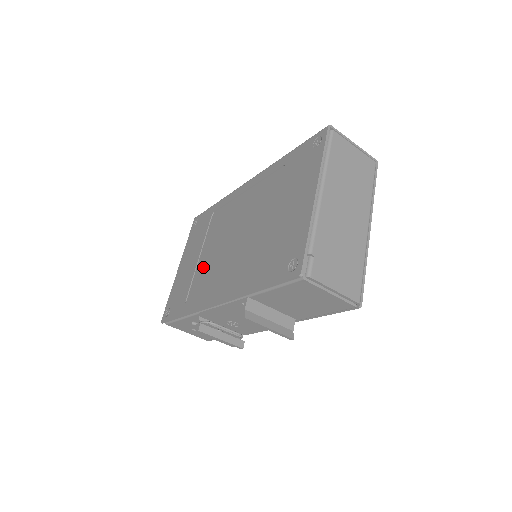
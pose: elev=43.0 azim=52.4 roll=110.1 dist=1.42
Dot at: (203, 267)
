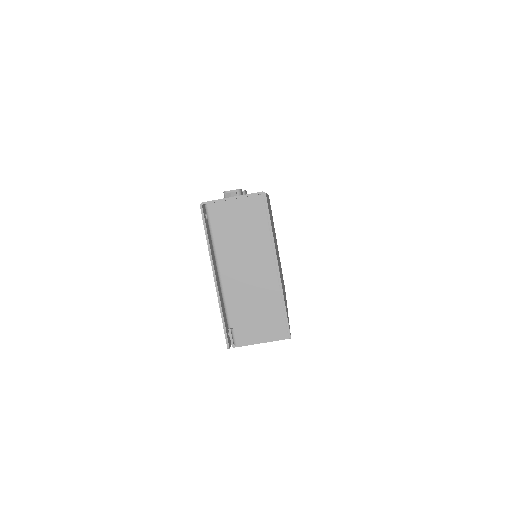
Dot at: occluded
